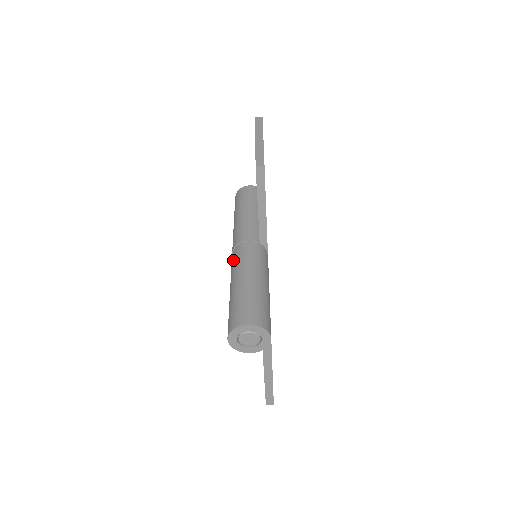
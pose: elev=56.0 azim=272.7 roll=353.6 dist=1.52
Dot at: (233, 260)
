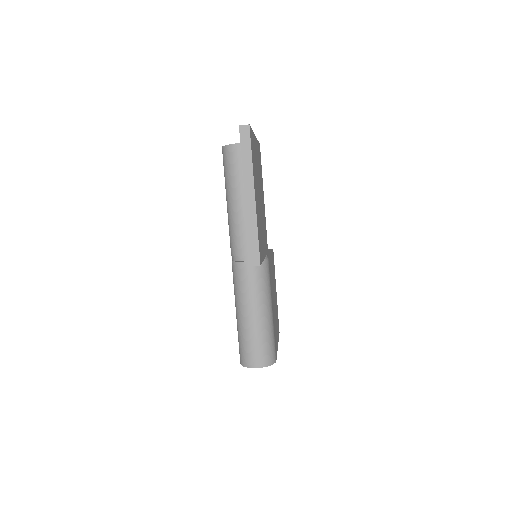
Dot at: (234, 276)
